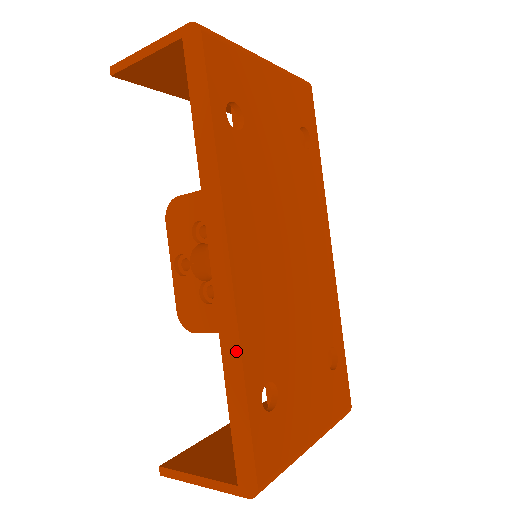
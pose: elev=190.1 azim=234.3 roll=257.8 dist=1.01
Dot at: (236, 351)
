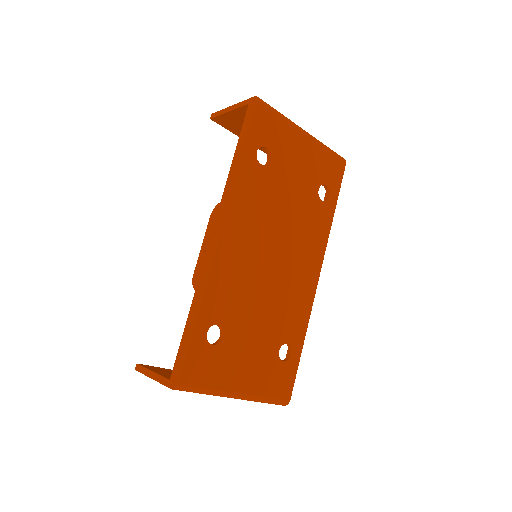
Dot at: (202, 291)
